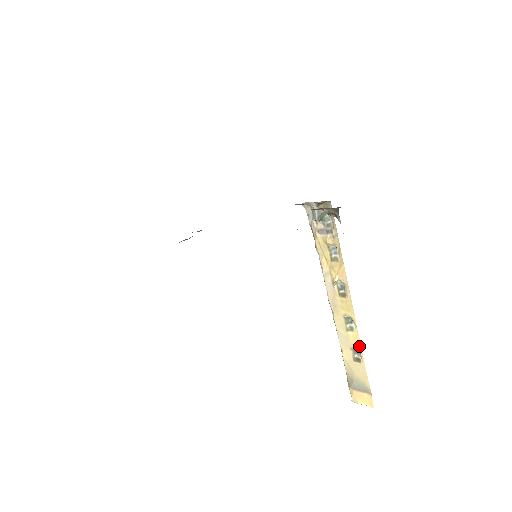
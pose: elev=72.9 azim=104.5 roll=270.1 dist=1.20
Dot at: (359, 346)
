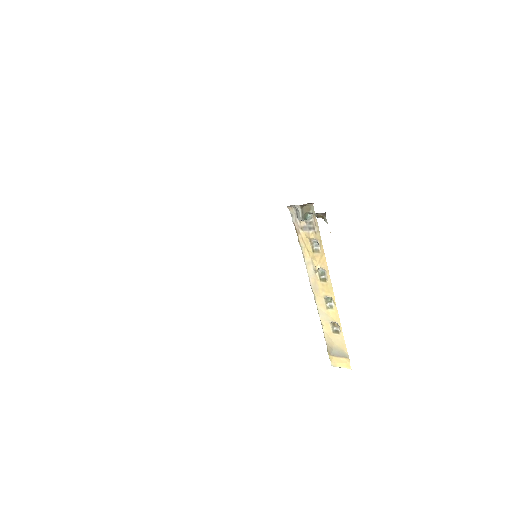
Dot at: (338, 320)
